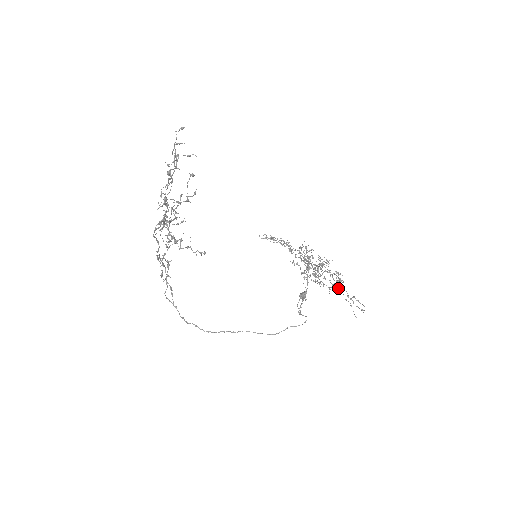
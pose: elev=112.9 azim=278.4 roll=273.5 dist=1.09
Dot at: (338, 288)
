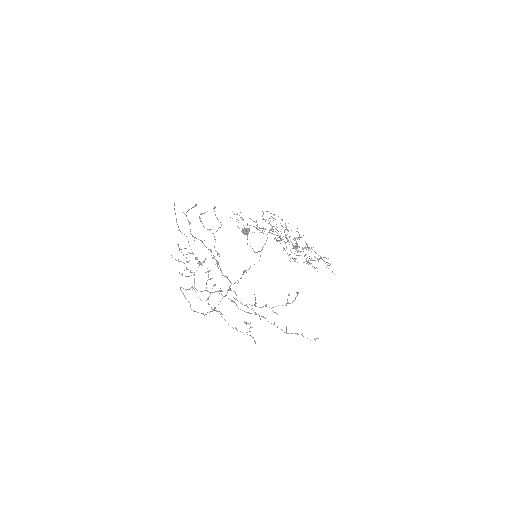
Dot at: (317, 259)
